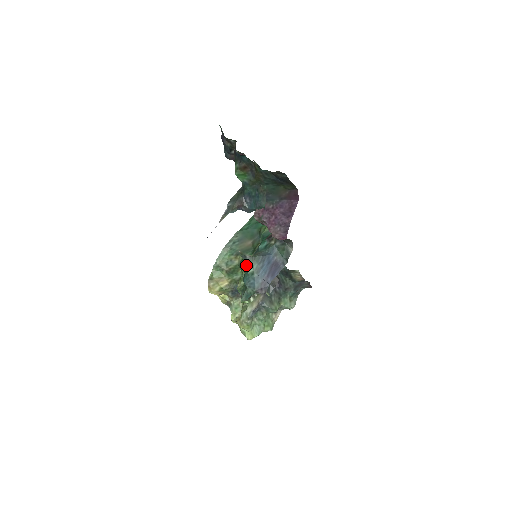
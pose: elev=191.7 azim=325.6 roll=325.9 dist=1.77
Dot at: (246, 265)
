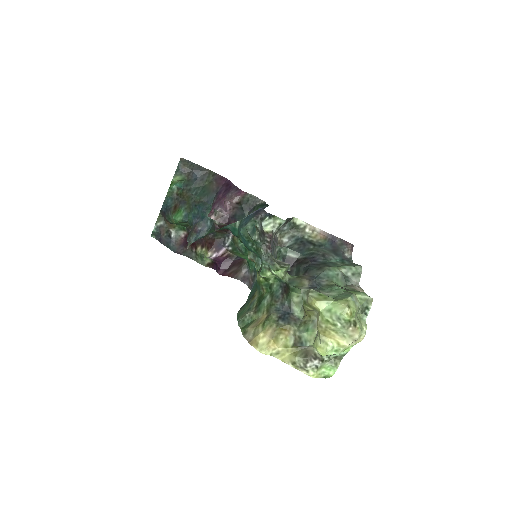
Dot at: (230, 228)
